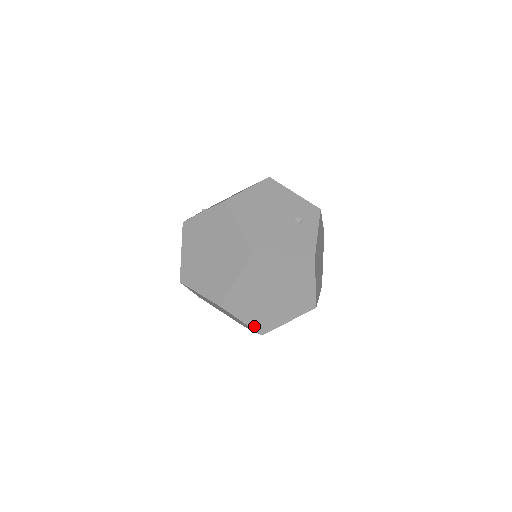
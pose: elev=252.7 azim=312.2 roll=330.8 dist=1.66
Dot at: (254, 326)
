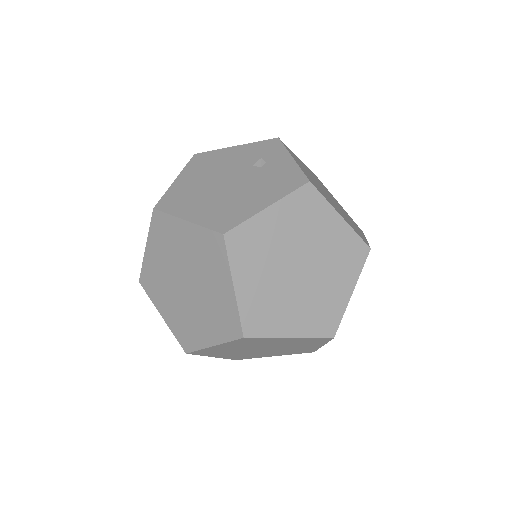
Dot at: (312, 332)
